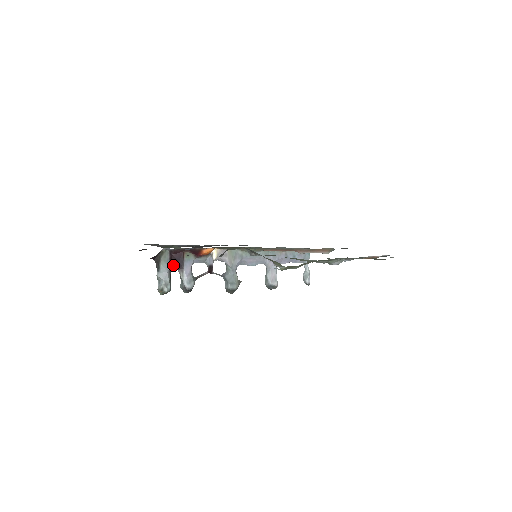
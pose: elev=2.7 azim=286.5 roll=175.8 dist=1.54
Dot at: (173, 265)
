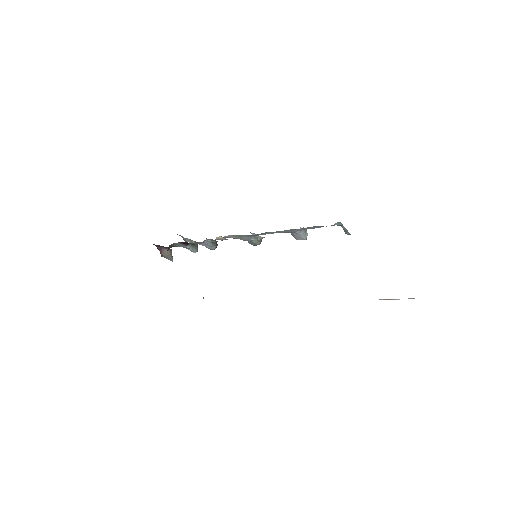
Dot at: (188, 243)
